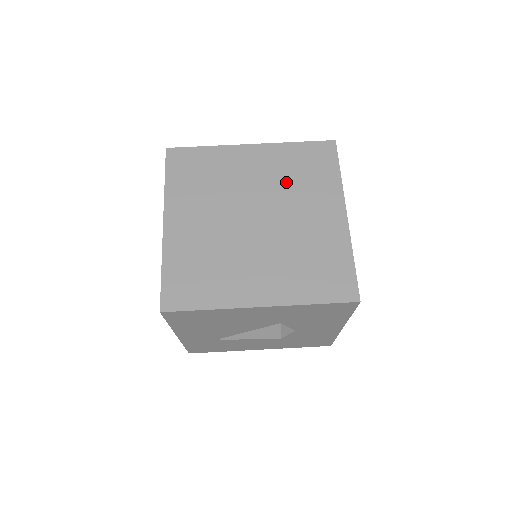
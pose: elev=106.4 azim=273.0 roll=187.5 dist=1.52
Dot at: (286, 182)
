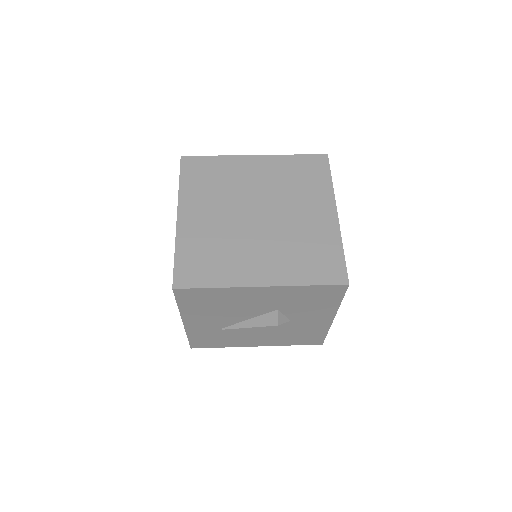
Dot at: (285, 186)
